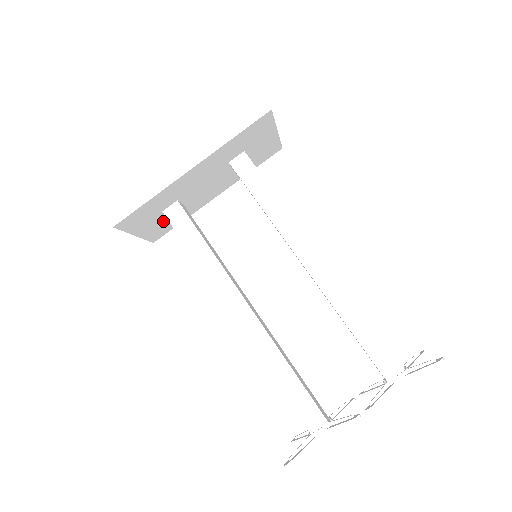
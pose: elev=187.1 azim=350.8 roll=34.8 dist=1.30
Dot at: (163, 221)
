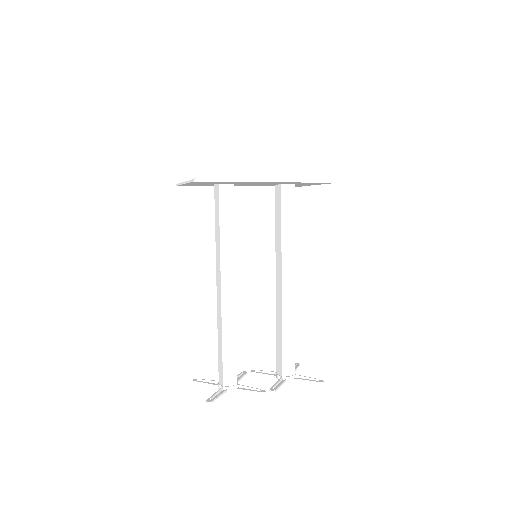
Dot at: (206, 184)
